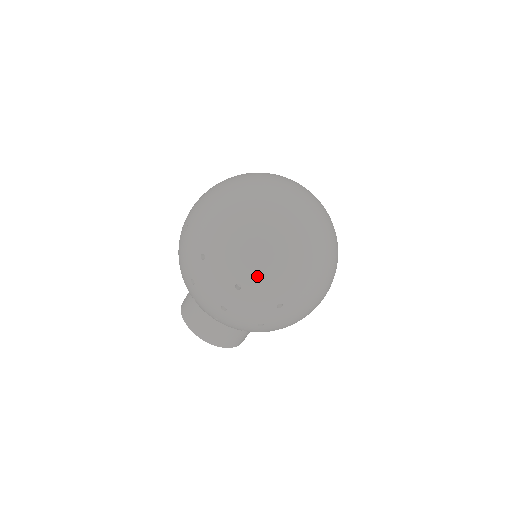
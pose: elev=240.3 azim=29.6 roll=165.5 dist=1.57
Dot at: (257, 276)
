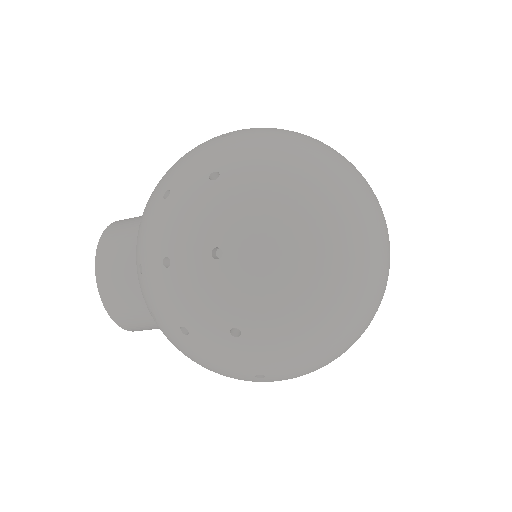
Dot at: (294, 374)
